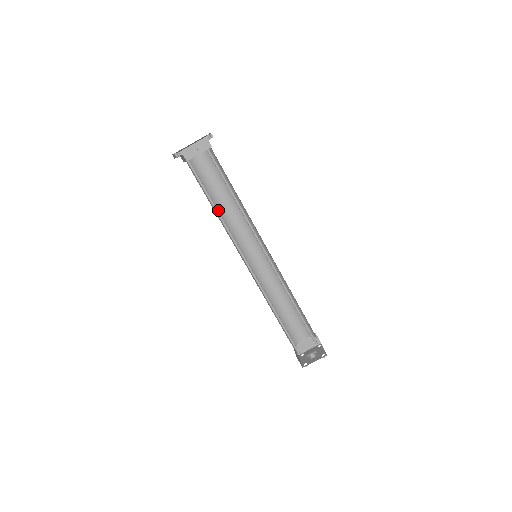
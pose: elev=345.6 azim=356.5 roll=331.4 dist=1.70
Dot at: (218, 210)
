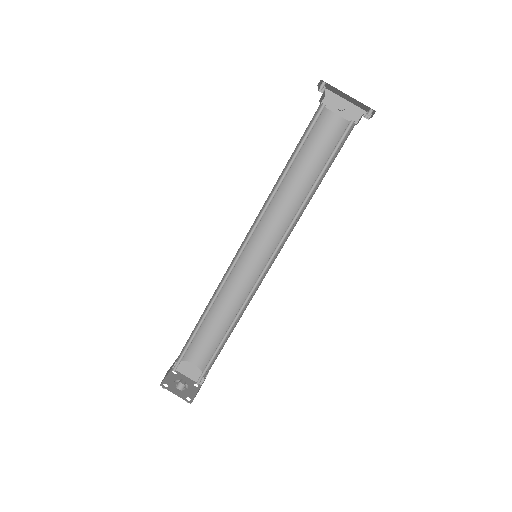
Dot at: (284, 178)
